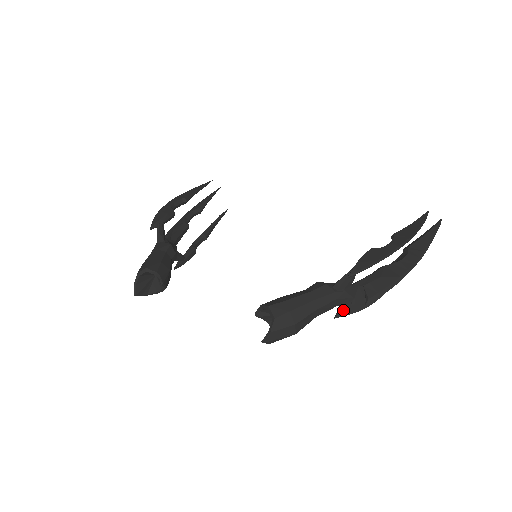
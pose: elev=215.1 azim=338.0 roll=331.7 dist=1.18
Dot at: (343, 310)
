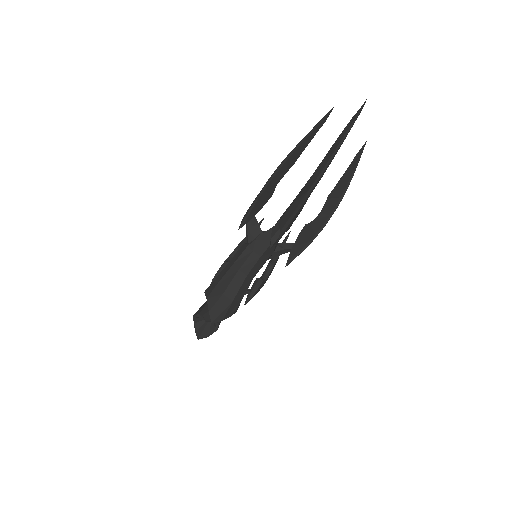
Dot at: (291, 254)
